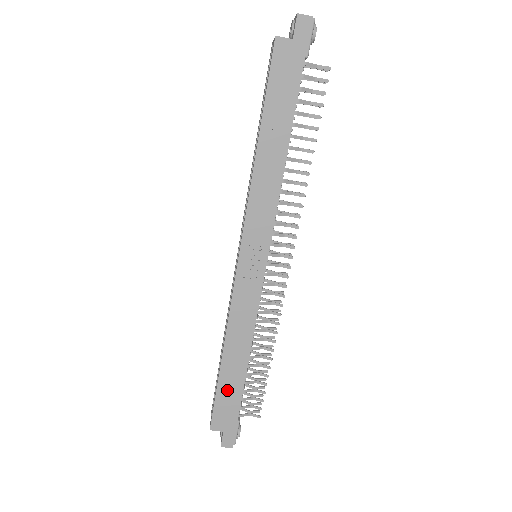
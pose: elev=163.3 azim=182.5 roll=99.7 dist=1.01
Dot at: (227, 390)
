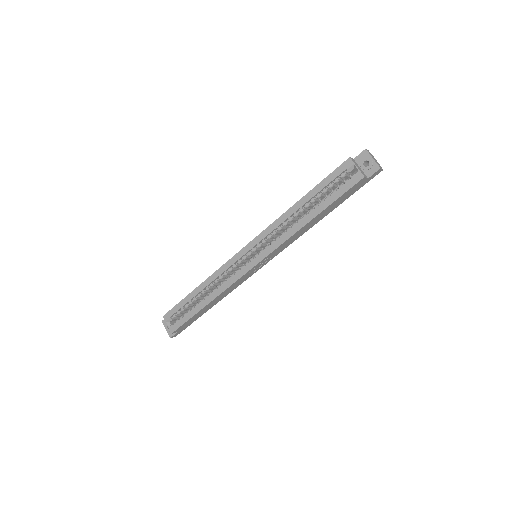
Dot at: (196, 316)
